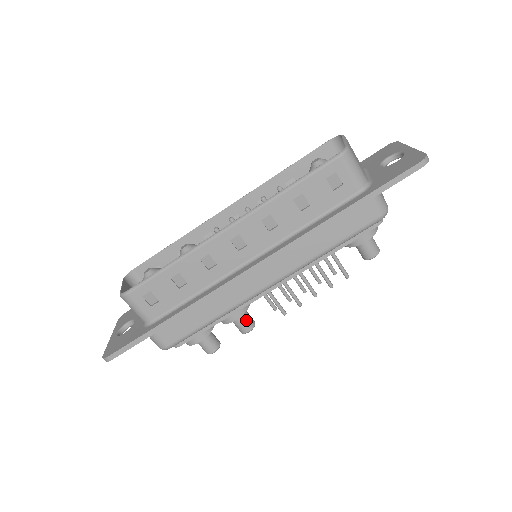
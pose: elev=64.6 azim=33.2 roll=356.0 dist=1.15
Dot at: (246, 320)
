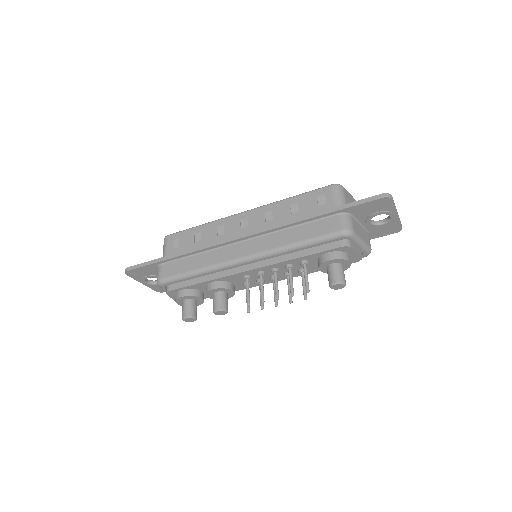
Dot at: (221, 300)
